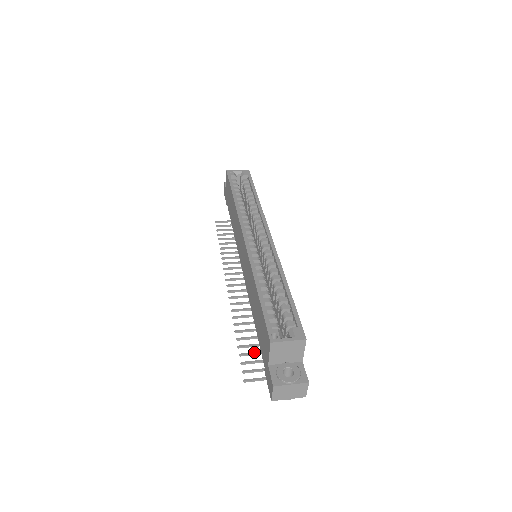
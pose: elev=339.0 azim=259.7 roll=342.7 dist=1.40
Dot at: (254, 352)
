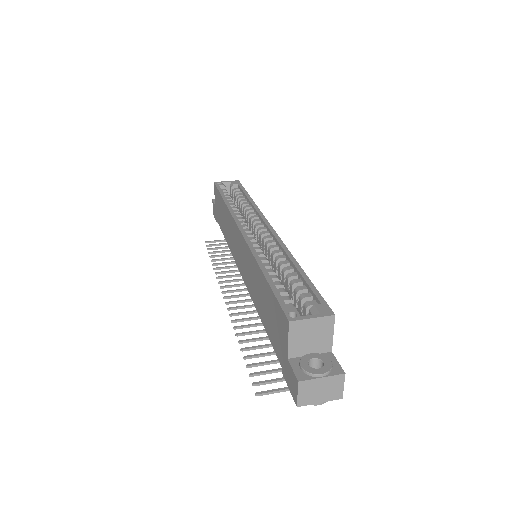
Dot at: (265, 361)
